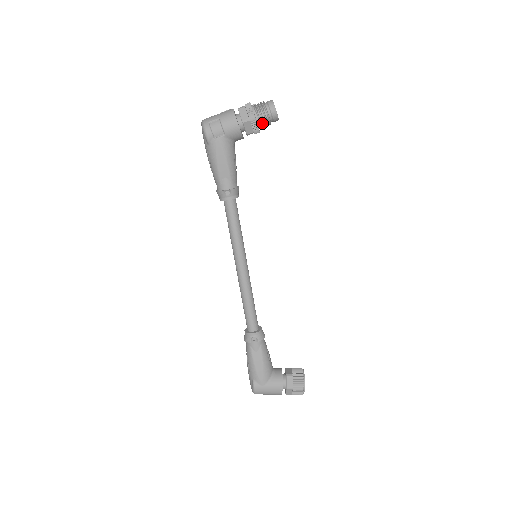
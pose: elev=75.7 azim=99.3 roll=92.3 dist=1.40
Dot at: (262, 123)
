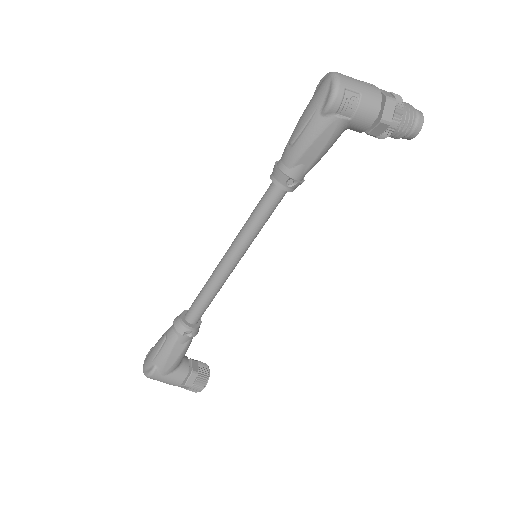
Dot at: (394, 134)
